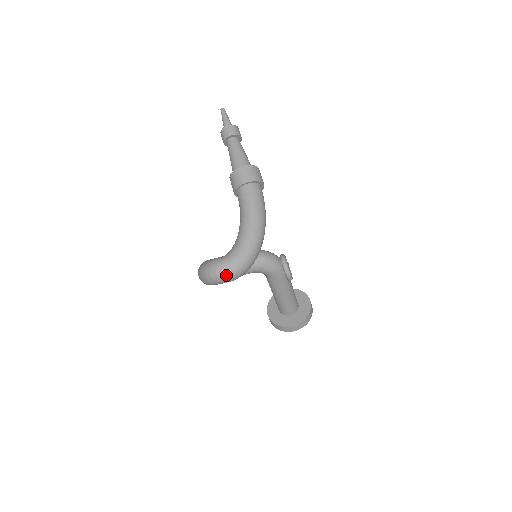
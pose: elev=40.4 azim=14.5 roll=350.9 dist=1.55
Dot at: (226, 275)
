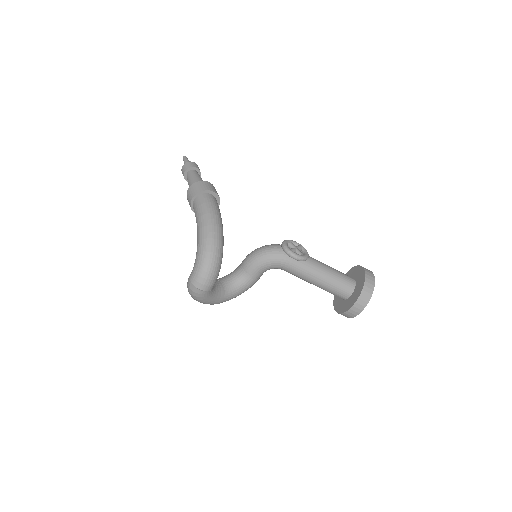
Dot at: (195, 286)
